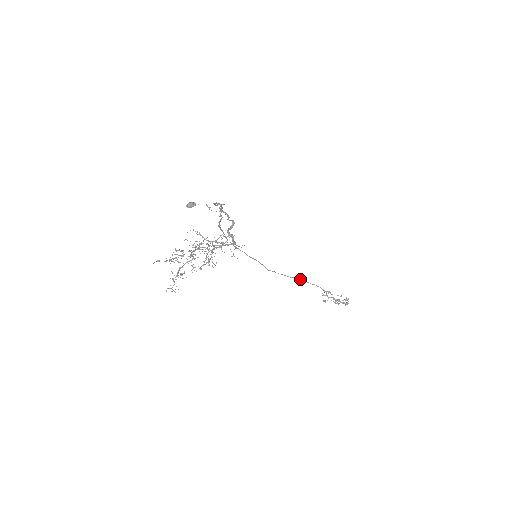
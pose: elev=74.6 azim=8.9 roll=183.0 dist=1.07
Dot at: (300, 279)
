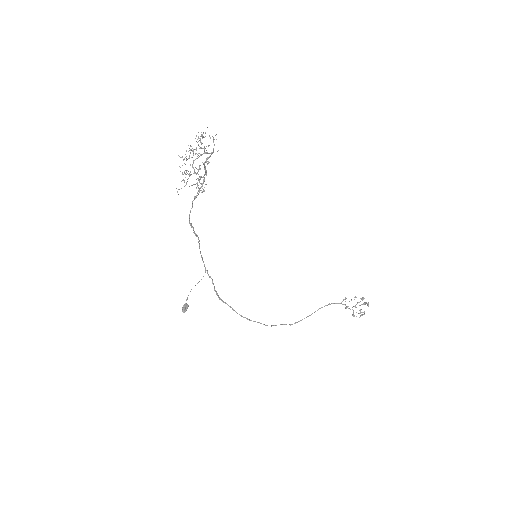
Dot at: (317, 310)
